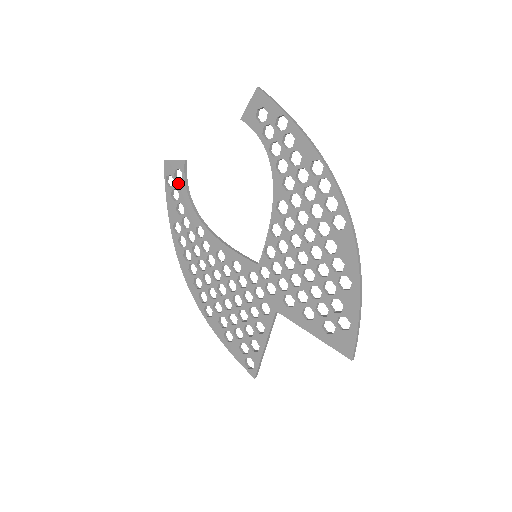
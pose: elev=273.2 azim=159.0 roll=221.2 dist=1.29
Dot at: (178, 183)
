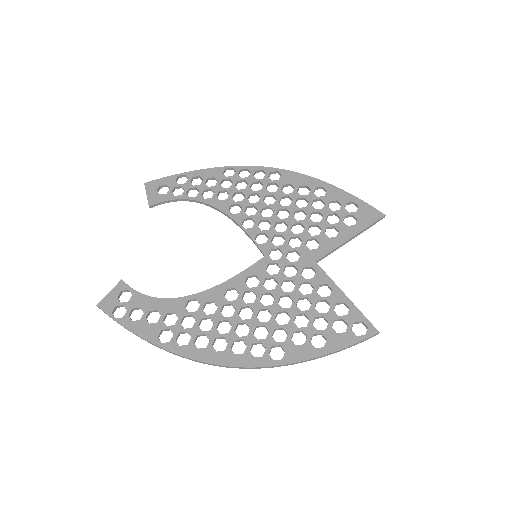
Dot at: (131, 301)
